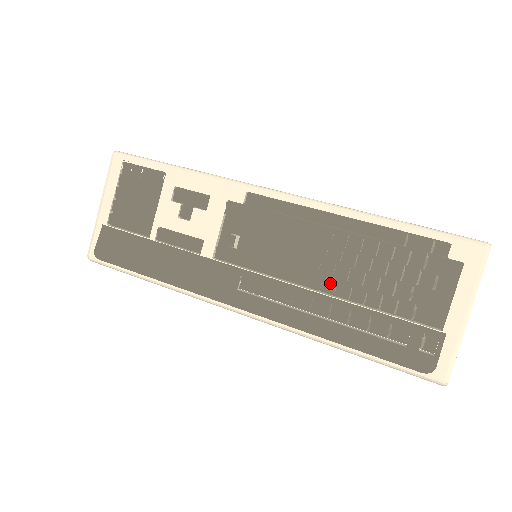
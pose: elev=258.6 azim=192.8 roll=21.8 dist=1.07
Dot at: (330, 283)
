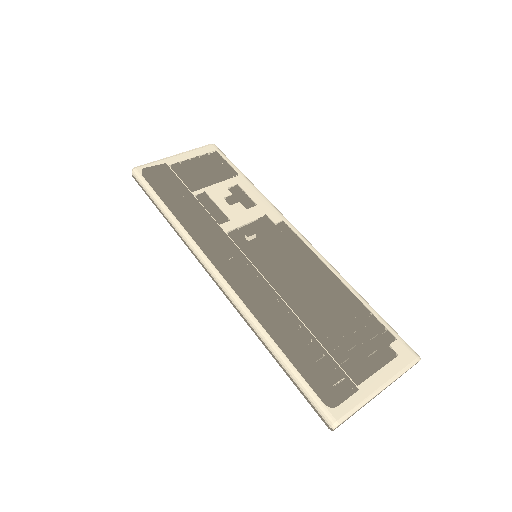
Dot at: (300, 301)
